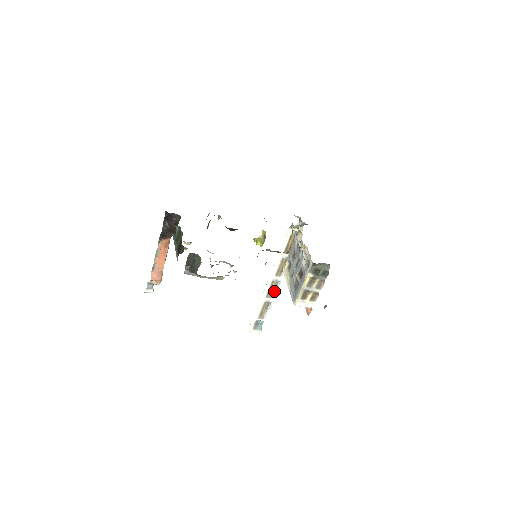
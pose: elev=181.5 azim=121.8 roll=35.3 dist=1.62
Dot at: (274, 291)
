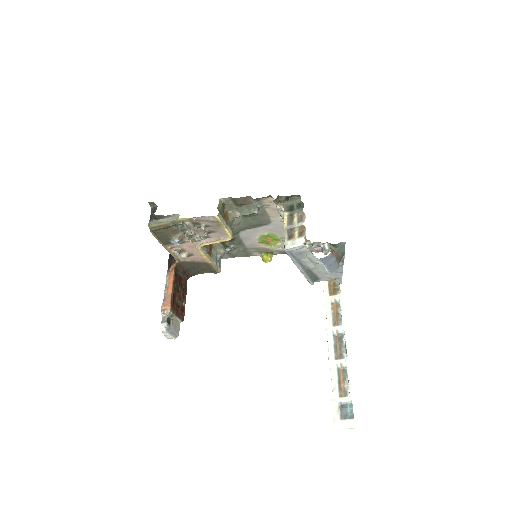
Dot at: (344, 350)
